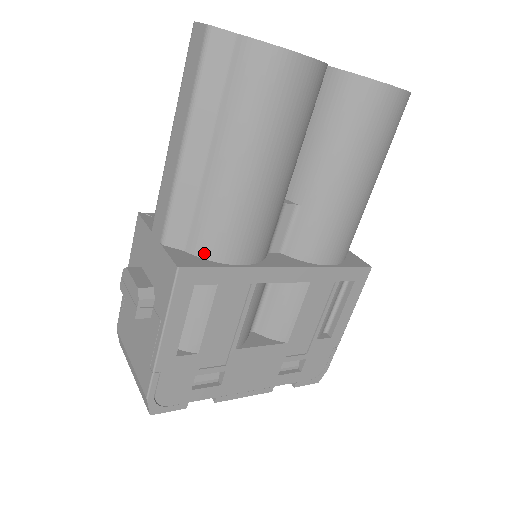
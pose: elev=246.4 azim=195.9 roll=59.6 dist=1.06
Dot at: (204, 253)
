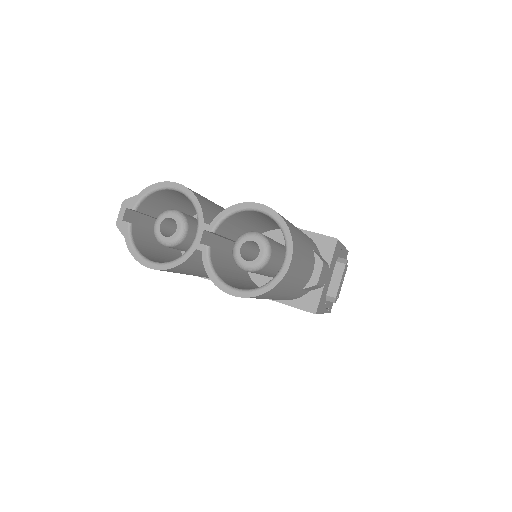
Dot at: occluded
